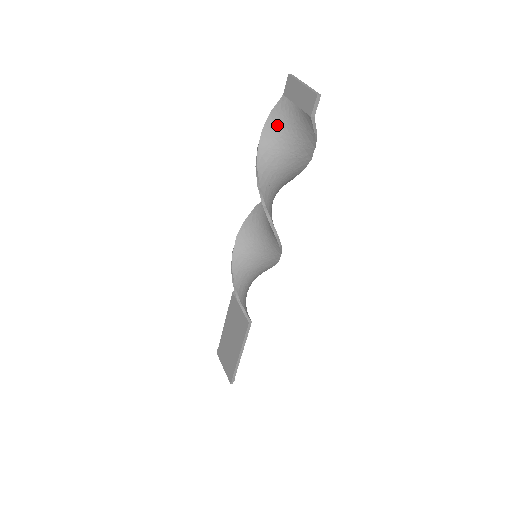
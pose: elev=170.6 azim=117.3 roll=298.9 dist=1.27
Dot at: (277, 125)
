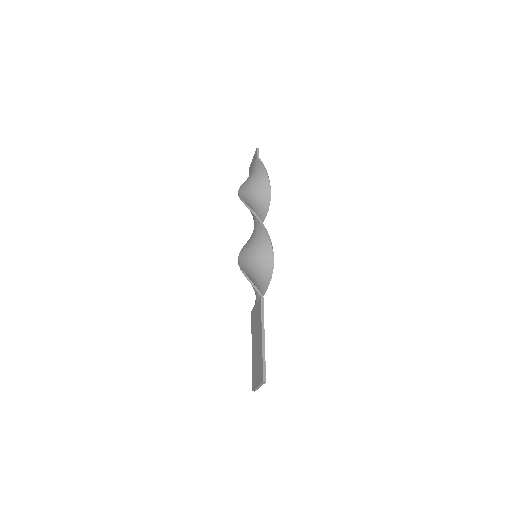
Dot at: (247, 182)
